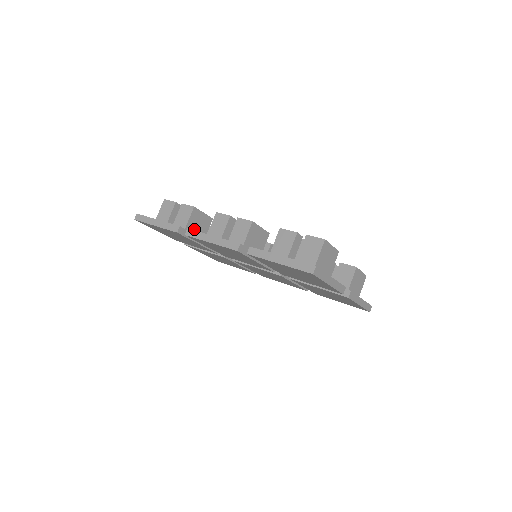
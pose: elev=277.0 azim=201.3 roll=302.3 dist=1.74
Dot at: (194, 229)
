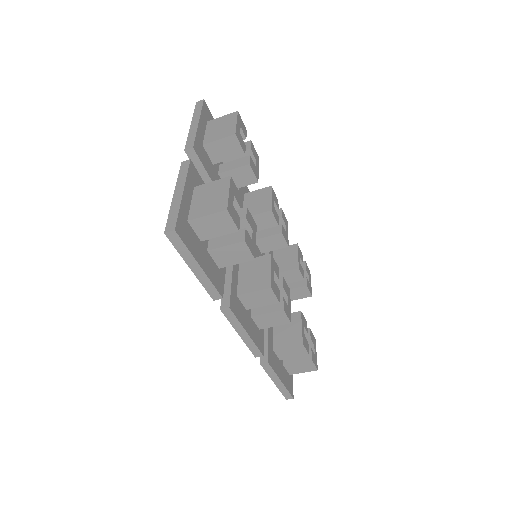
Dot at: occluded
